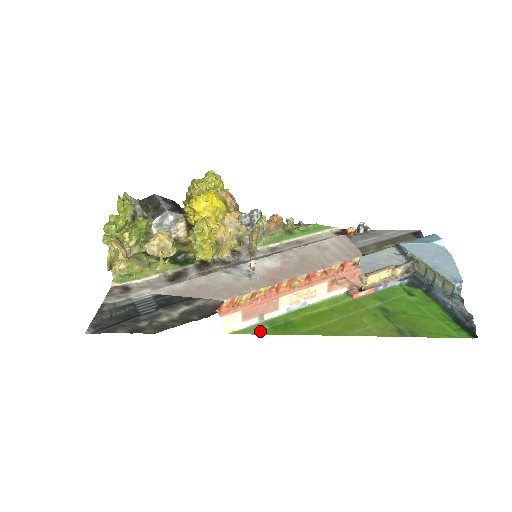
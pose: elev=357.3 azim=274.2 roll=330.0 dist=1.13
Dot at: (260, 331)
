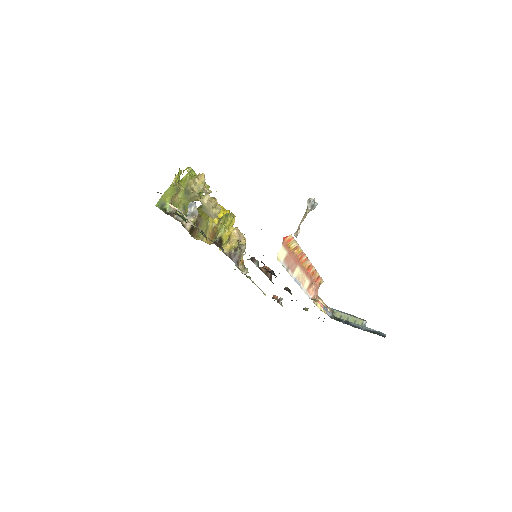
Dot at: occluded
